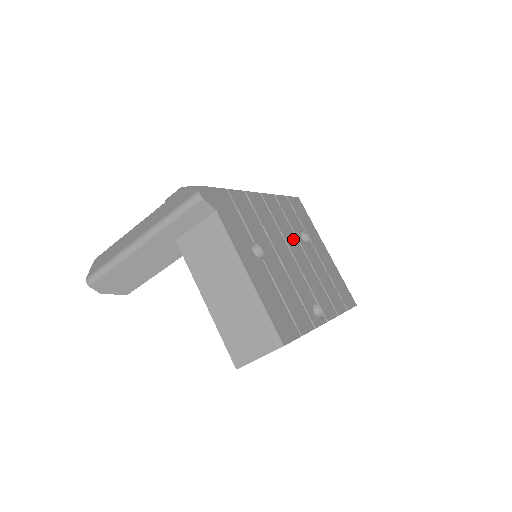
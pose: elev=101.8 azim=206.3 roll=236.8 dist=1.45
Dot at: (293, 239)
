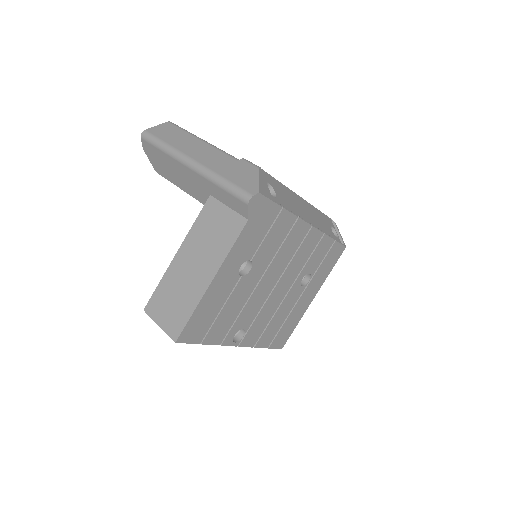
Dot at: (292, 276)
